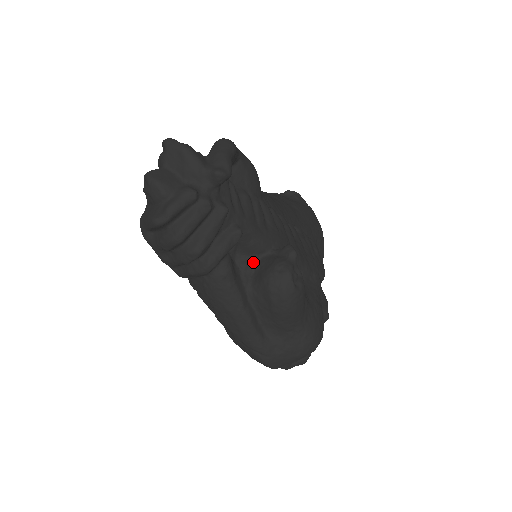
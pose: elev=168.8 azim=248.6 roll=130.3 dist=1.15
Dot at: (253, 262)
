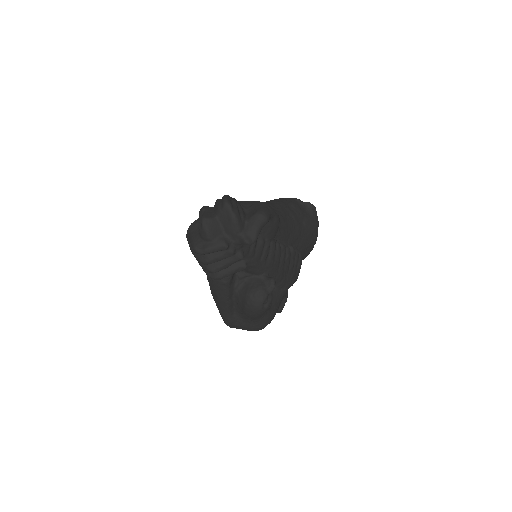
Dot at: (247, 276)
